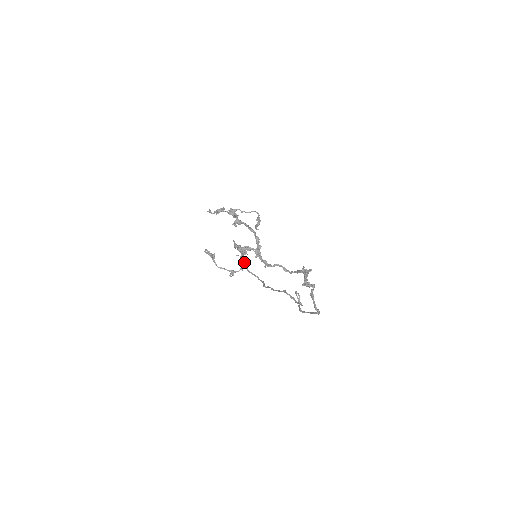
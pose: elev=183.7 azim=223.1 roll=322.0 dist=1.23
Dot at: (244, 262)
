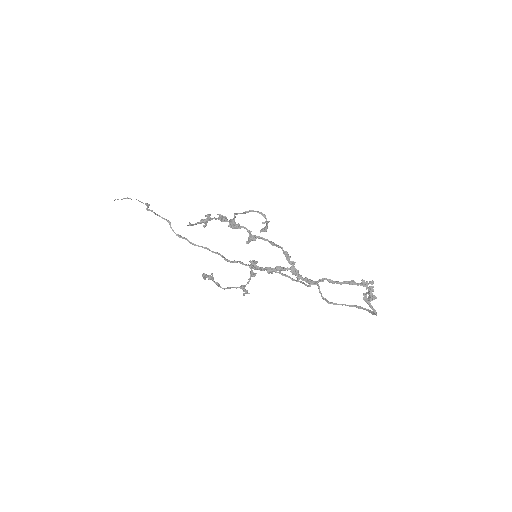
Dot at: (253, 272)
